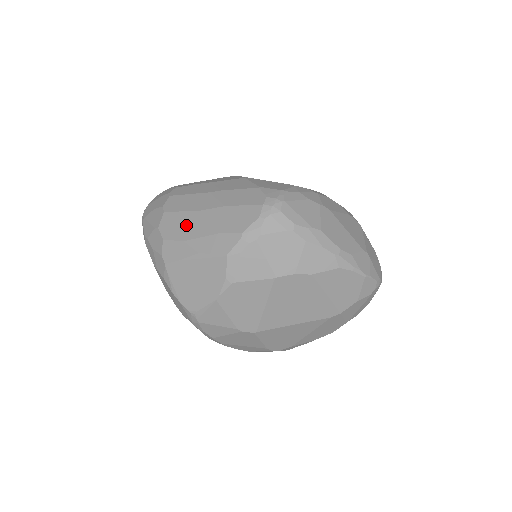
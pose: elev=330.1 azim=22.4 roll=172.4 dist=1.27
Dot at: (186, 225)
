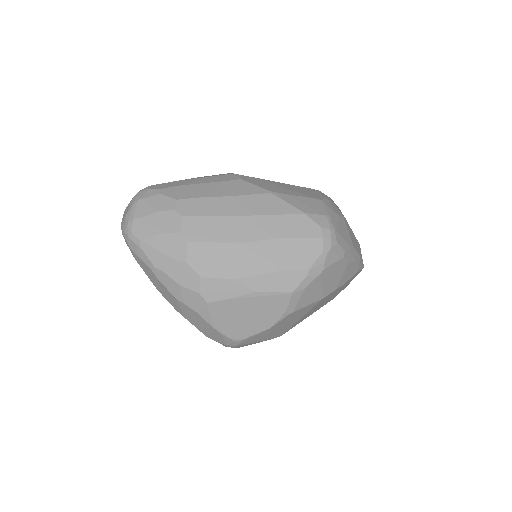
Dot at: (230, 260)
